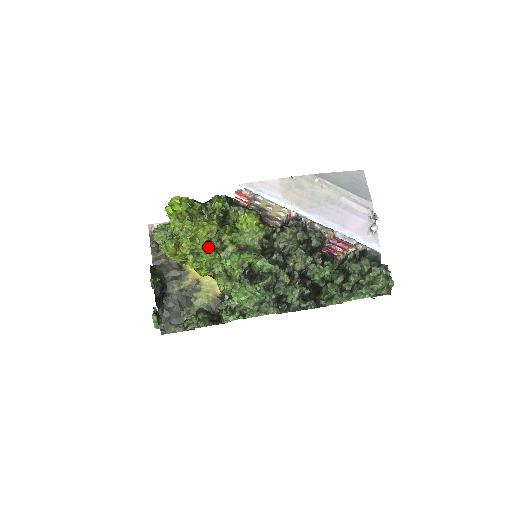
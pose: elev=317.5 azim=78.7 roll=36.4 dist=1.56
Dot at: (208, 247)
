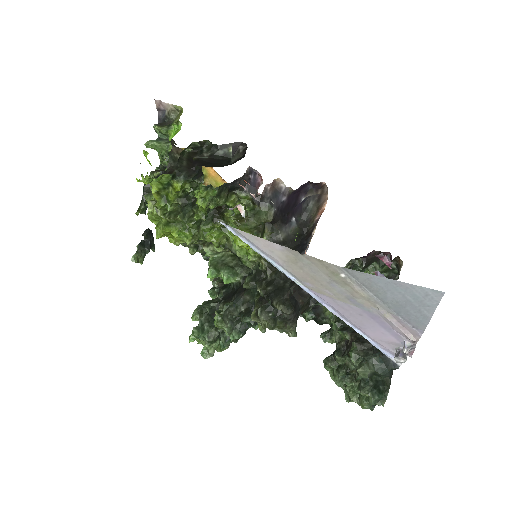
Dot at: occluded
